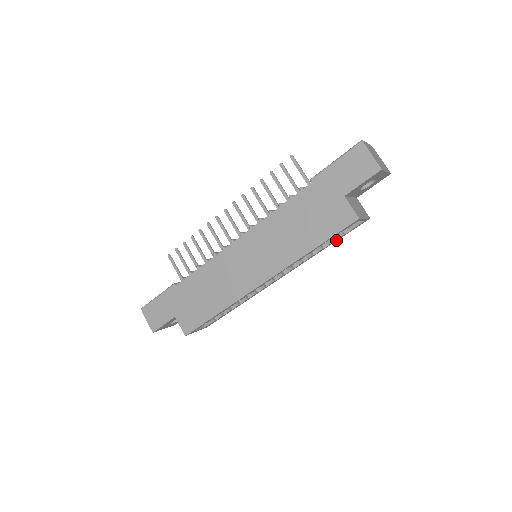
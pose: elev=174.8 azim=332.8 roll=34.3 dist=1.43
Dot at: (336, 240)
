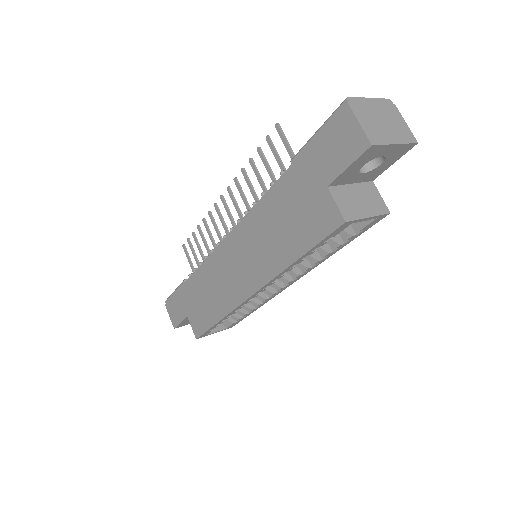
Dot at: (347, 242)
